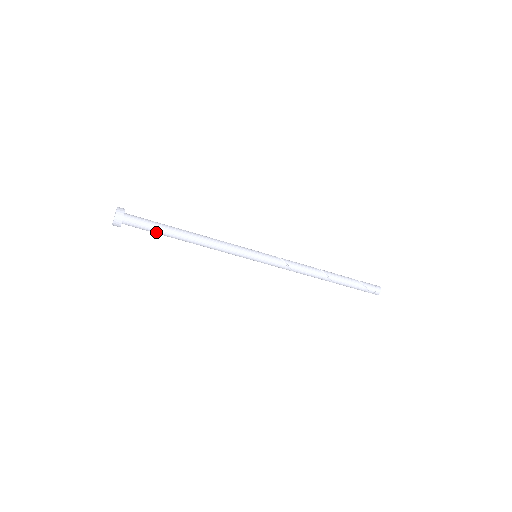
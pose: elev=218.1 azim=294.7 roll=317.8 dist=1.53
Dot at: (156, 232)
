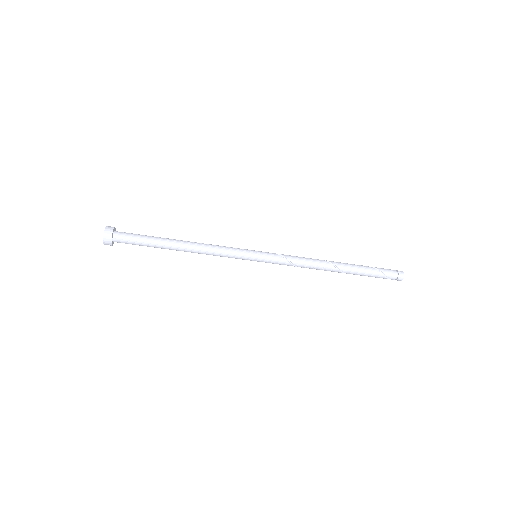
Dot at: (148, 246)
